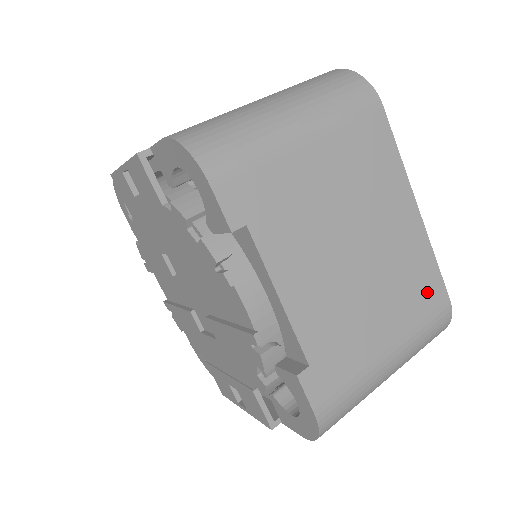
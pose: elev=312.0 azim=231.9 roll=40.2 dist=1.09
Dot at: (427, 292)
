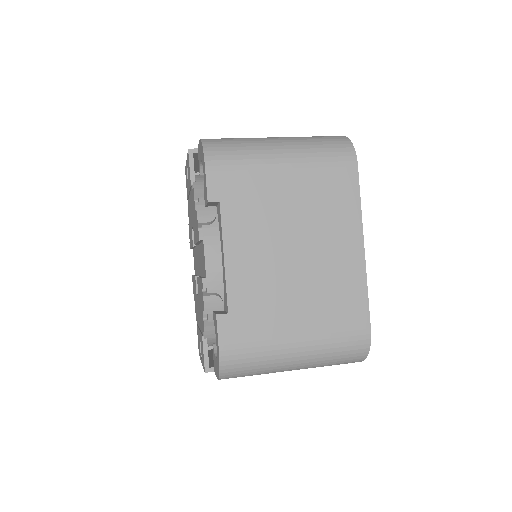
Dot at: (350, 313)
